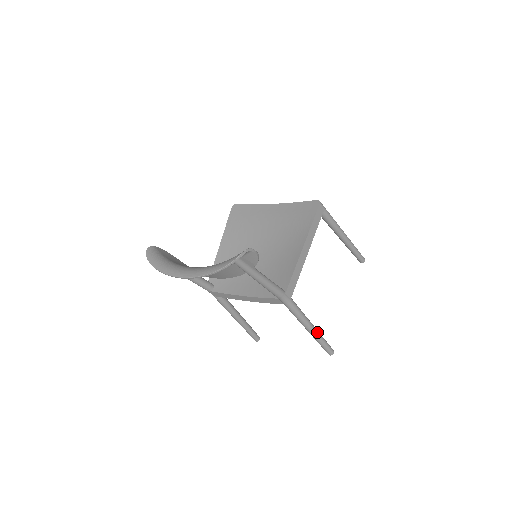
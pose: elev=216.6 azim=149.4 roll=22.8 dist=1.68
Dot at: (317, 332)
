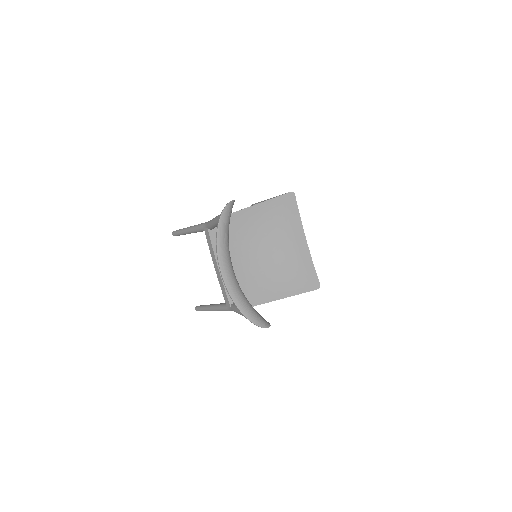
Dot at: occluded
